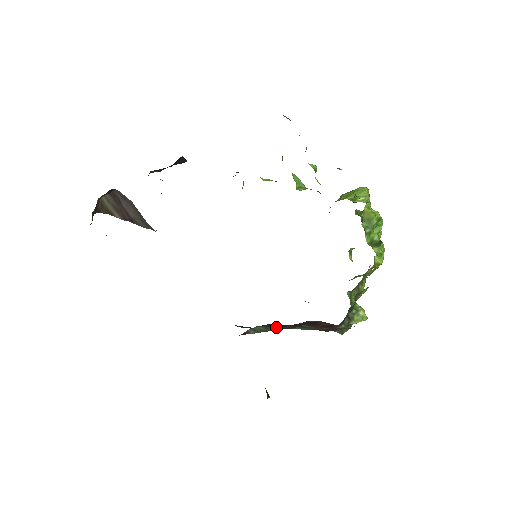
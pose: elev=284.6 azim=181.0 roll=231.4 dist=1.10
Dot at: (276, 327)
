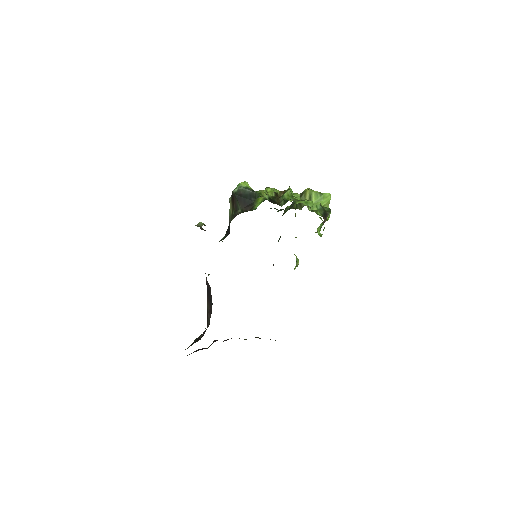
Dot at: occluded
